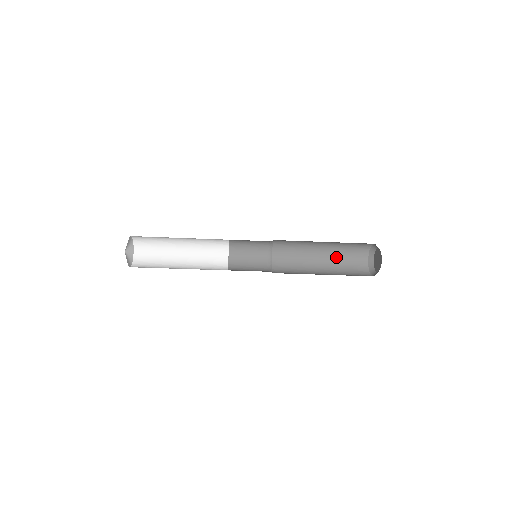
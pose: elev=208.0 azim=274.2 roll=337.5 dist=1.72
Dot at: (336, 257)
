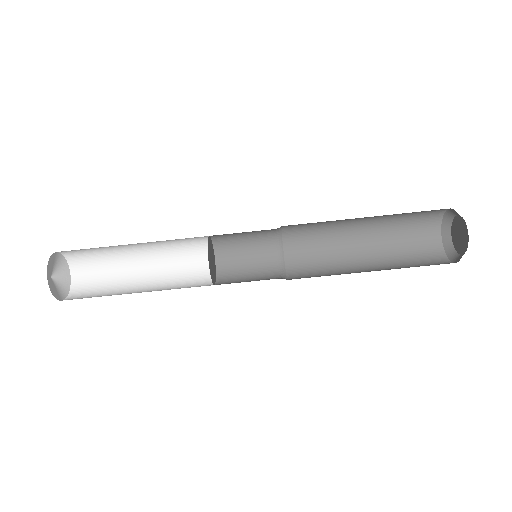
Dot at: (387, 235)
